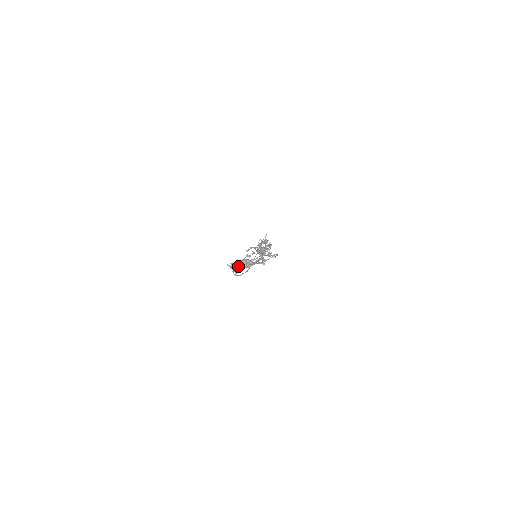
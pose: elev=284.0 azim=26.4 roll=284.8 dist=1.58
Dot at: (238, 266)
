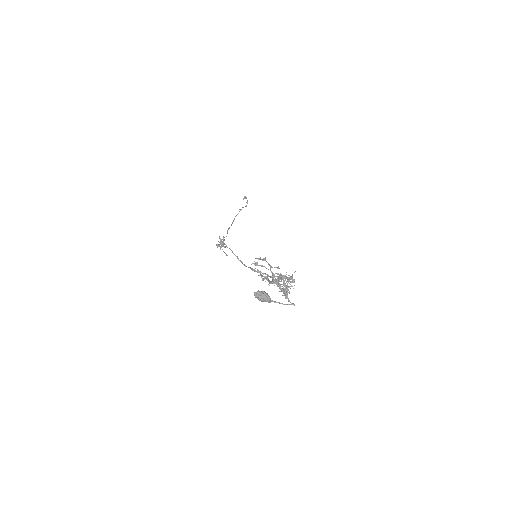
Dot at: (255, 295)
